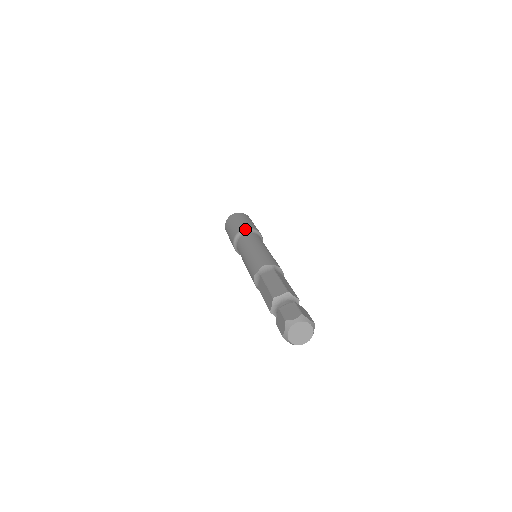
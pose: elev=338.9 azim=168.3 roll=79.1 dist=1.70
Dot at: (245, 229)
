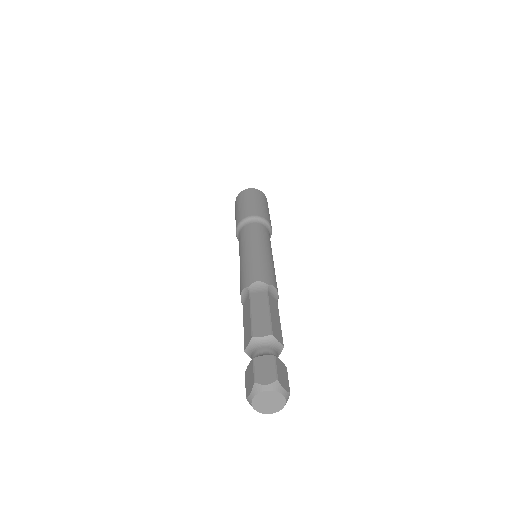
Dot at: (238, 225)
